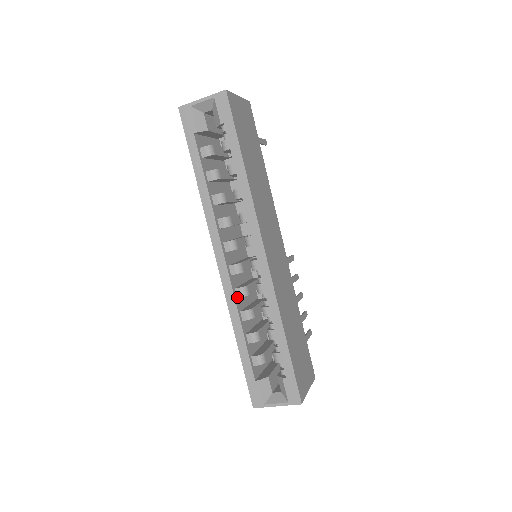
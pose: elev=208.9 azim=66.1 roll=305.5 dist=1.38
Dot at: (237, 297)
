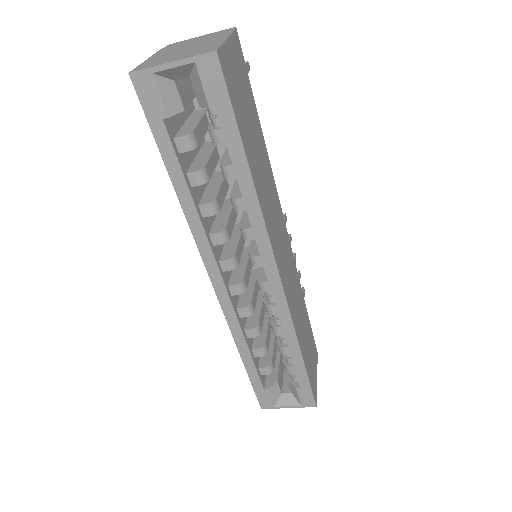
Dot at: (240, 317)
